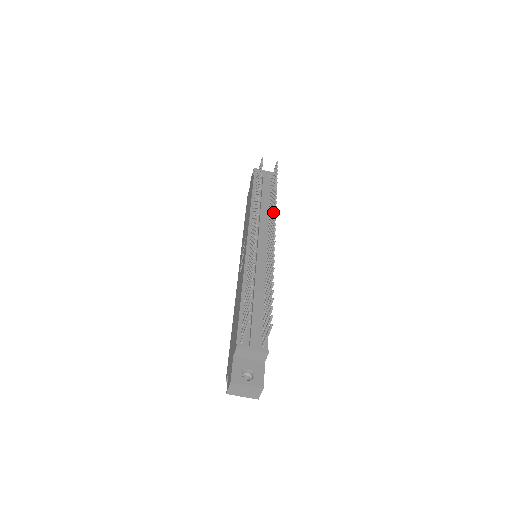
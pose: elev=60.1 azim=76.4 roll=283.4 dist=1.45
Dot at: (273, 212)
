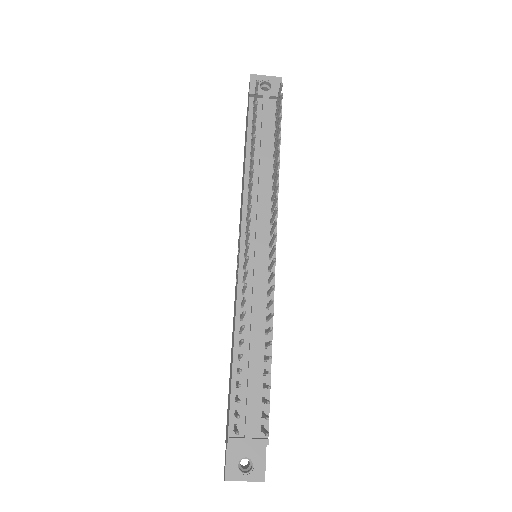
Dot at: (274, 201)
